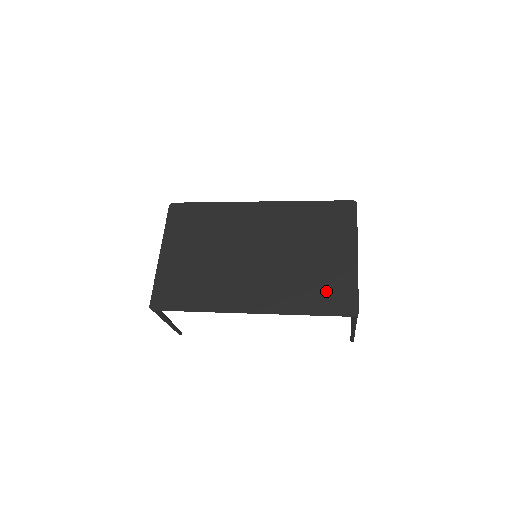
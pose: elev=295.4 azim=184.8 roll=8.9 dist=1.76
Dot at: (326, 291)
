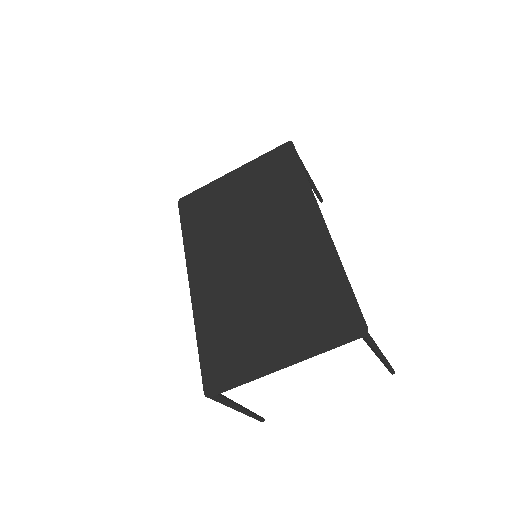
Dot at: (227, 349)
